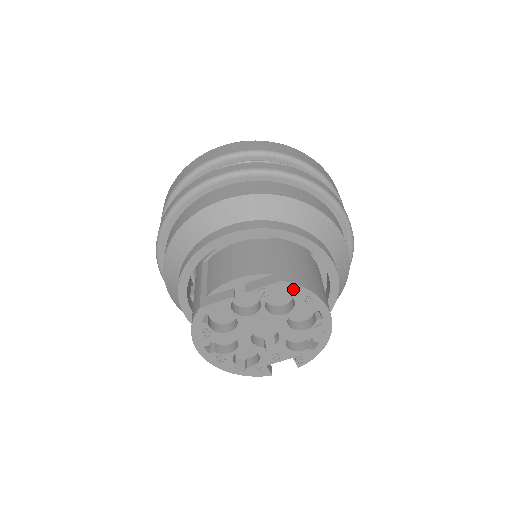
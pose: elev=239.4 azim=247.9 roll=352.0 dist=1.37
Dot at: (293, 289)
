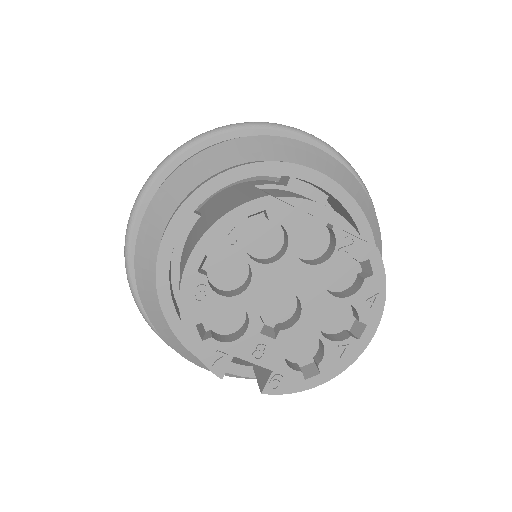
Dot at: (375, 270)
